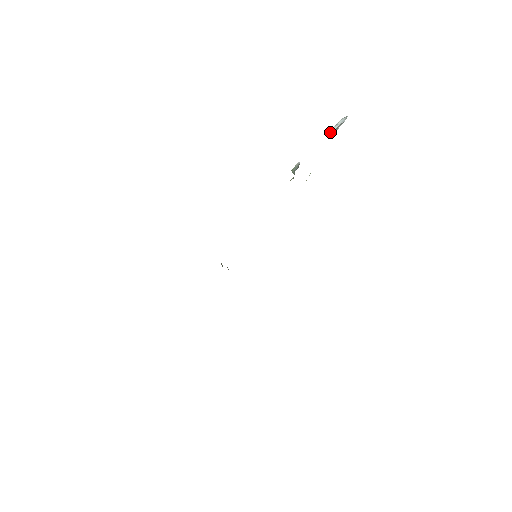
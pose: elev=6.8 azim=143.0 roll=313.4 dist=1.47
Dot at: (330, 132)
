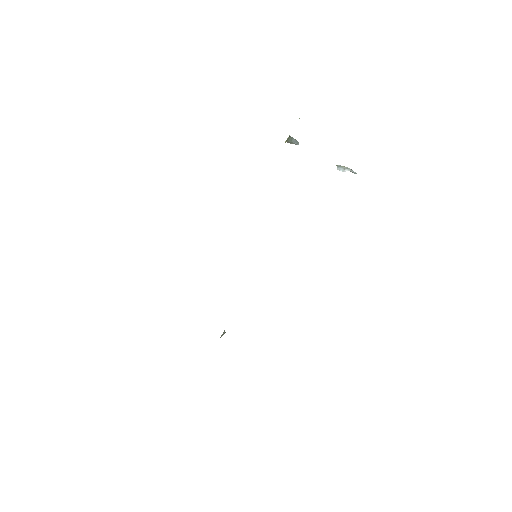
Dot at: (336, 165)
